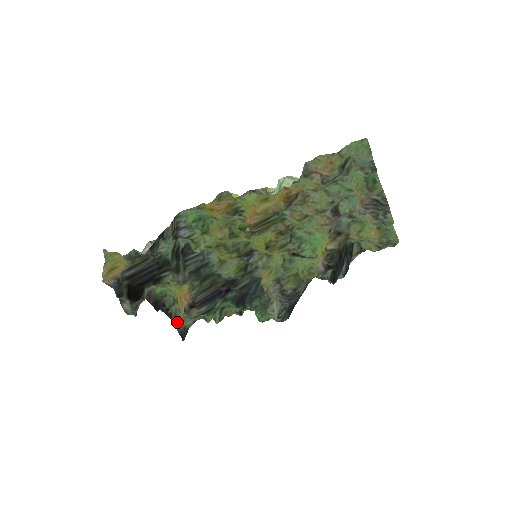
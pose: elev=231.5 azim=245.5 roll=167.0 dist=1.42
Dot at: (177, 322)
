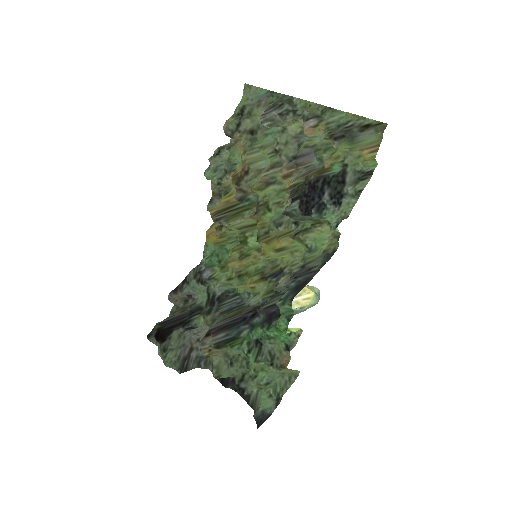
Dot at: (213, 371)
